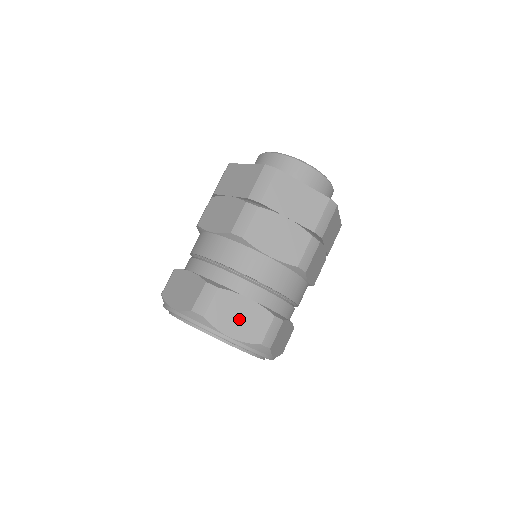
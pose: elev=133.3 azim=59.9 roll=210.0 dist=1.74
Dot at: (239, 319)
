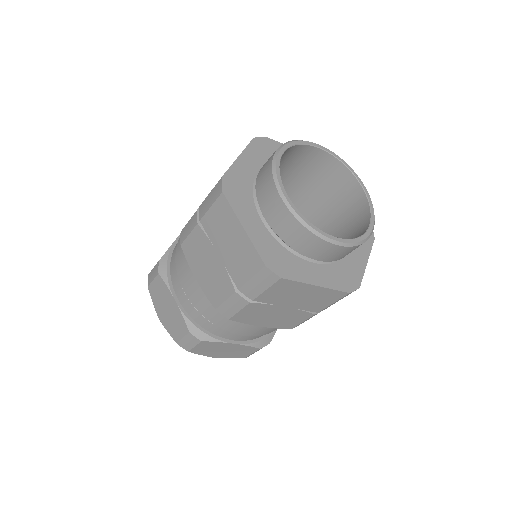
Dot at: (224, 351)
